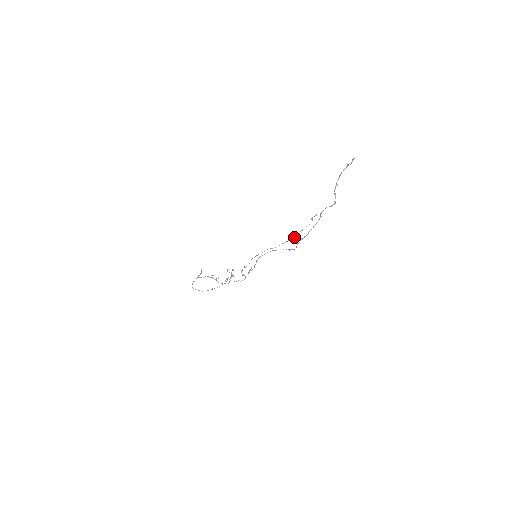
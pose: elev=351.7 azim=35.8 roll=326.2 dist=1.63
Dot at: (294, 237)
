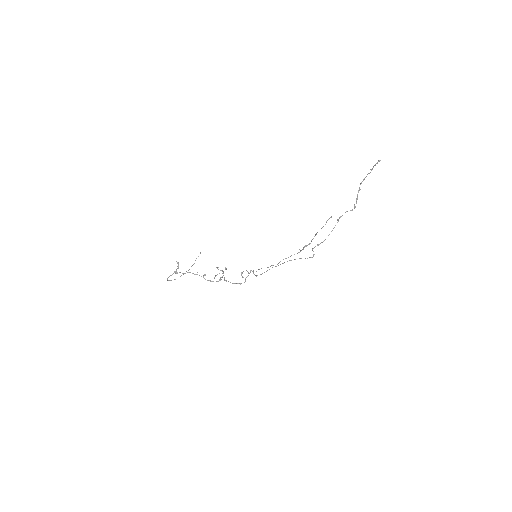
Dot at: (309, 243)
